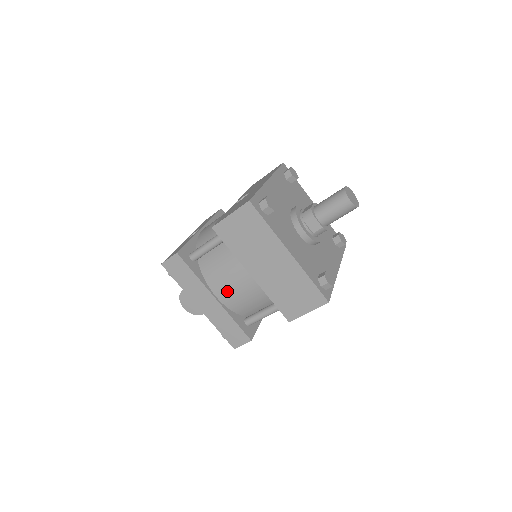
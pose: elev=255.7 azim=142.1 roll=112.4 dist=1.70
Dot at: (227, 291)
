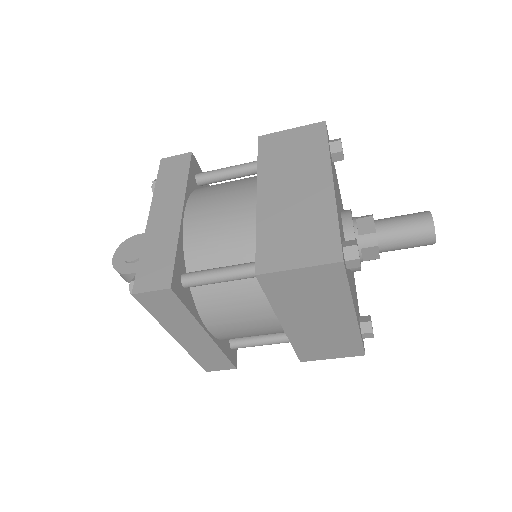
Dot at: (206, 211)
